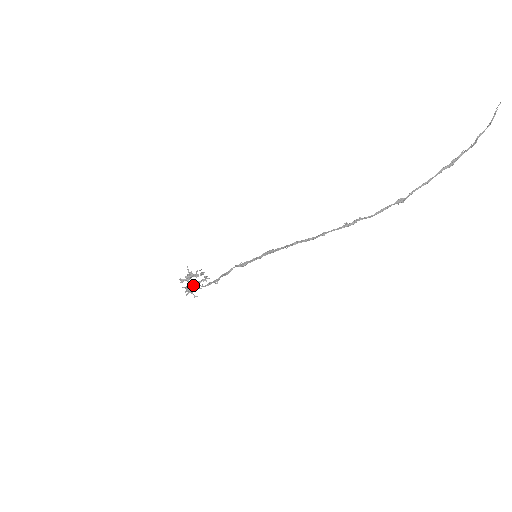
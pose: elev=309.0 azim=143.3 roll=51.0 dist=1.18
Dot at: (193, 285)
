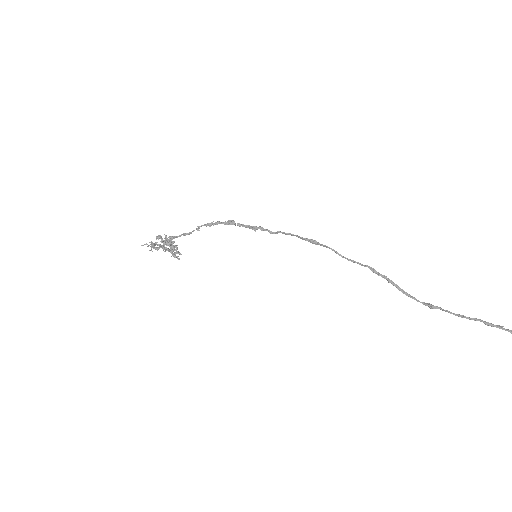
Dot at: (169, 238)
